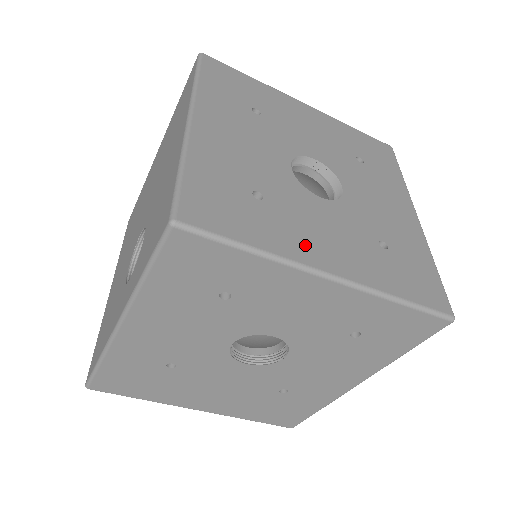
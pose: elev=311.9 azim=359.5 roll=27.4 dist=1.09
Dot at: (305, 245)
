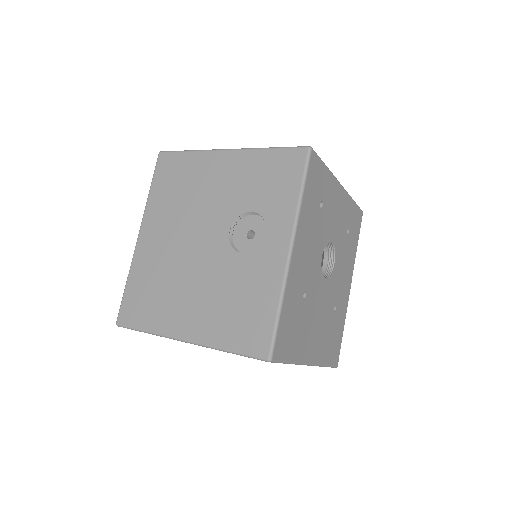
Dot at: occluded
